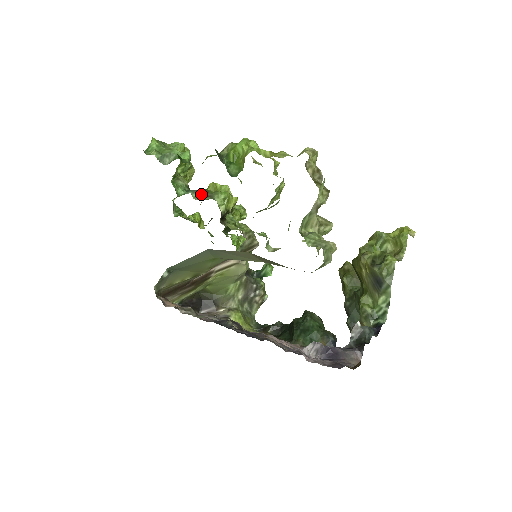
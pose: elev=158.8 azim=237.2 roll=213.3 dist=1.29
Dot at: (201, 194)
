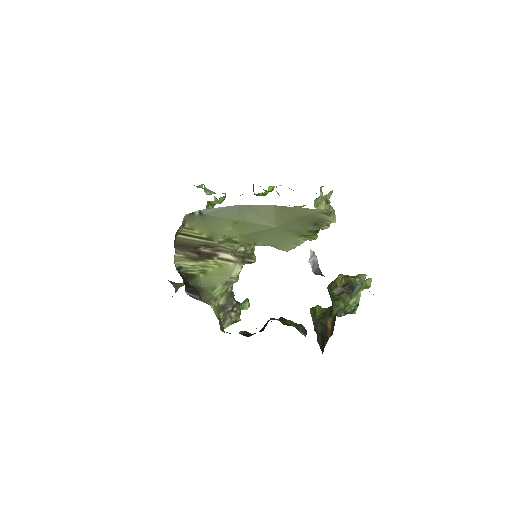
Dot at: occluded
